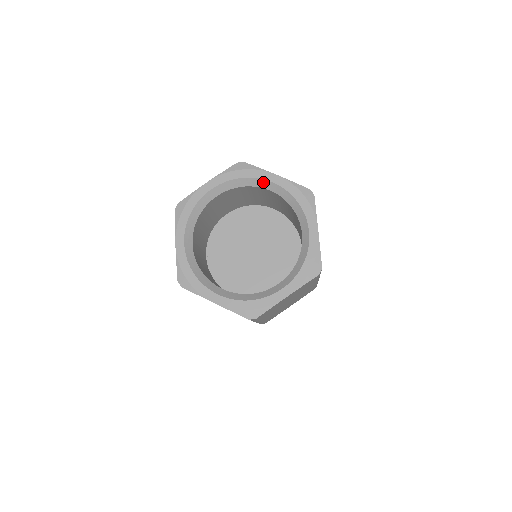
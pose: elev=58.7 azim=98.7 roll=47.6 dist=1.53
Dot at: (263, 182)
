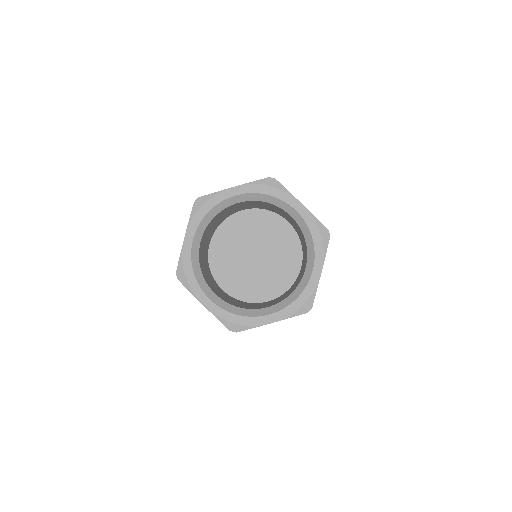
Dot at: (287, 206)
